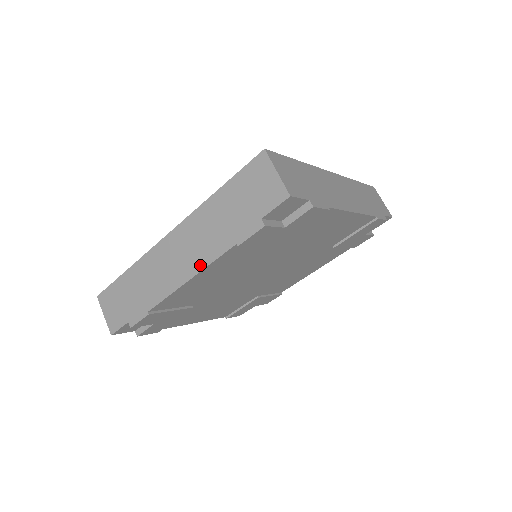
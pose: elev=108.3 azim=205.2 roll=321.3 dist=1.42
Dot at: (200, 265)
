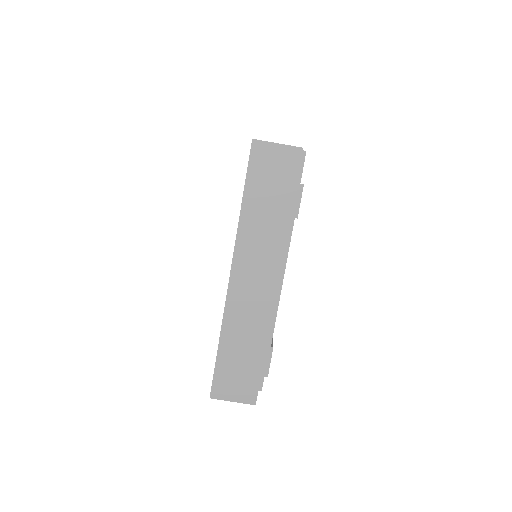
Dot at: occluded
